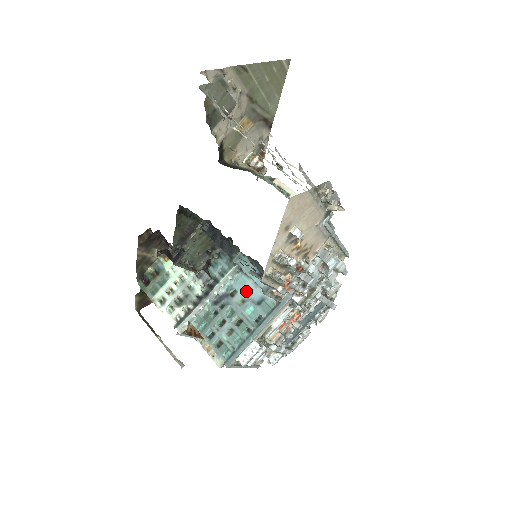
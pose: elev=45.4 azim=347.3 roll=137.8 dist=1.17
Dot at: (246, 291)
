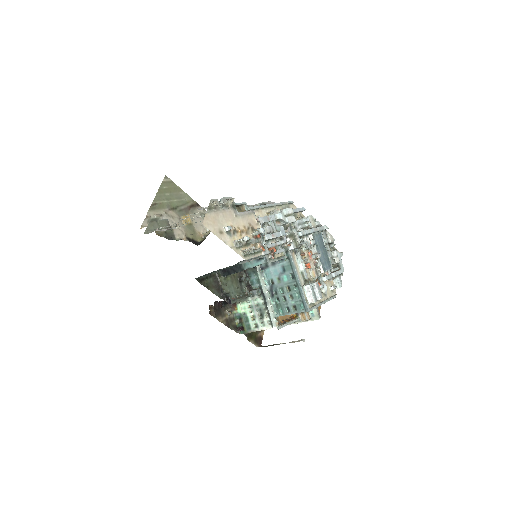
Dot at: (274, 274)
